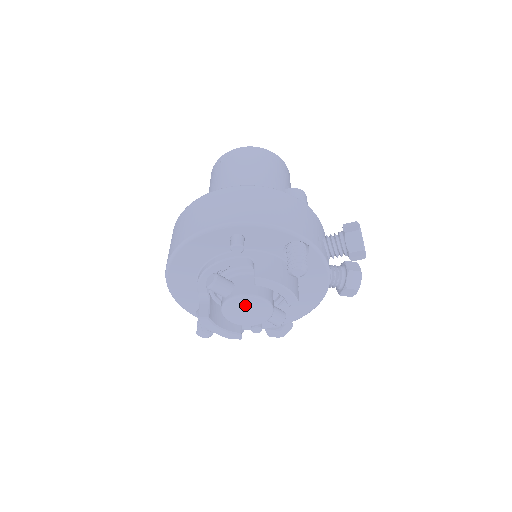
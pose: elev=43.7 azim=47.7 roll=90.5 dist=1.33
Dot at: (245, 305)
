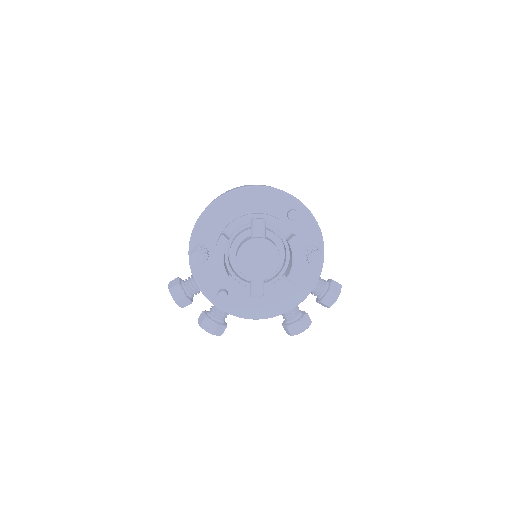
Dot at: (264, 253)
